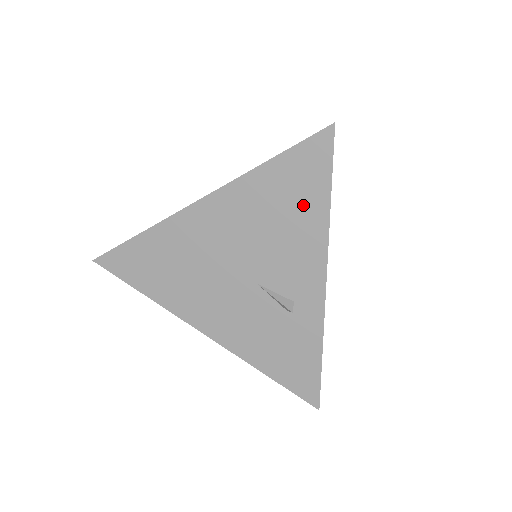
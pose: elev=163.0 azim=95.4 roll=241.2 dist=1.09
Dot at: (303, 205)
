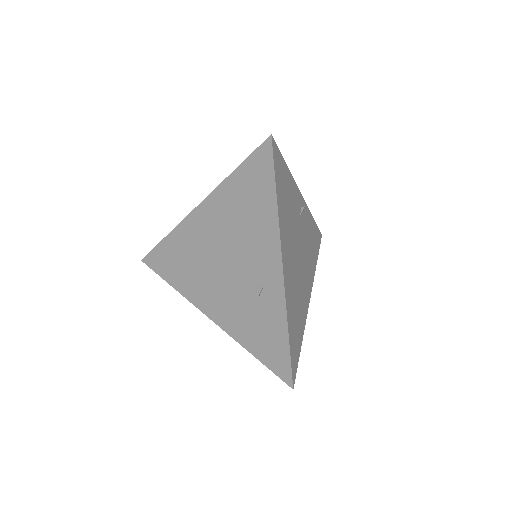
Dot at: (259, 204)
